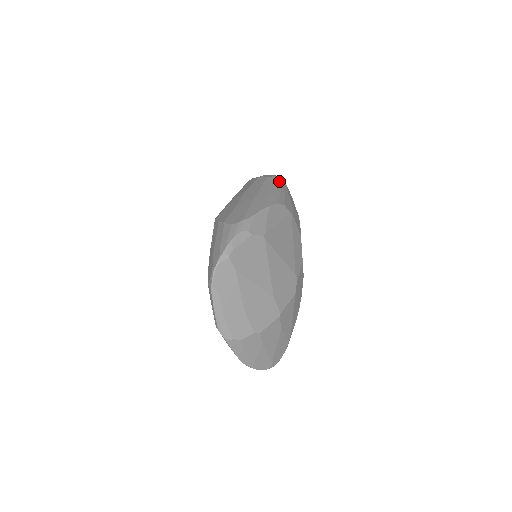
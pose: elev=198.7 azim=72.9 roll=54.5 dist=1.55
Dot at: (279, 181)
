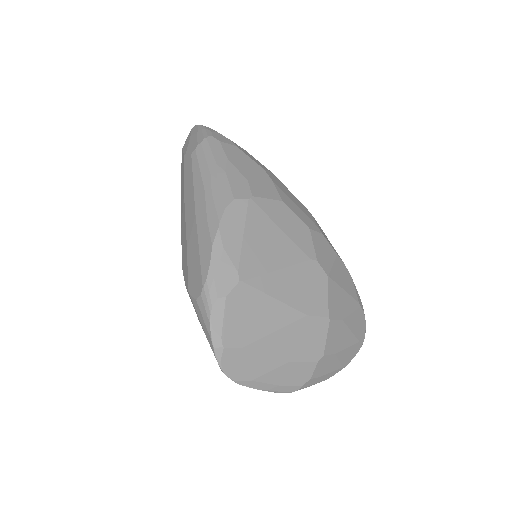
Dot at: (207, 150)
